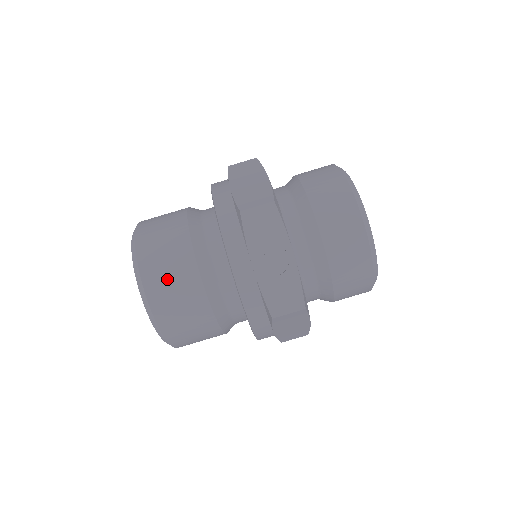
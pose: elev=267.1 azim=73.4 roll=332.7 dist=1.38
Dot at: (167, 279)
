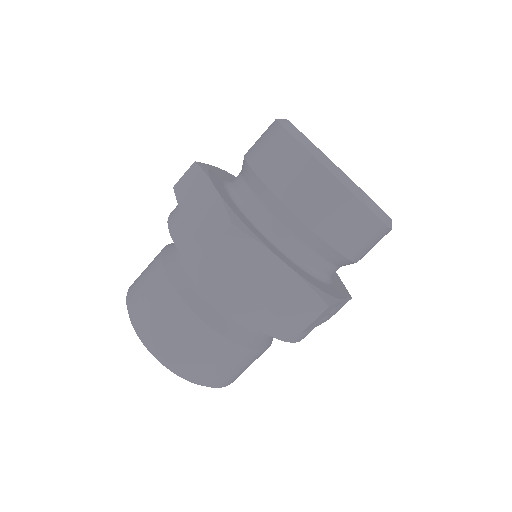
Dot at: (240, 371)
